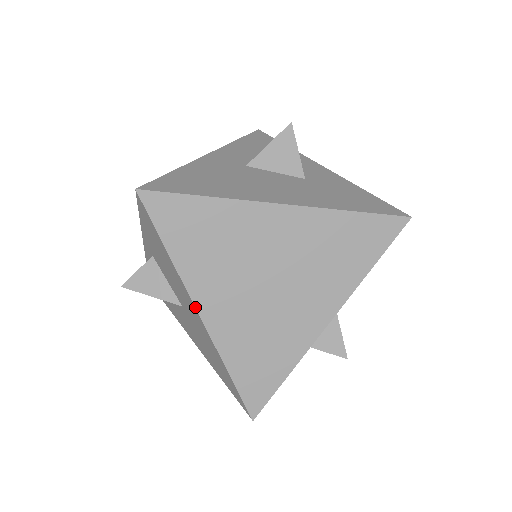
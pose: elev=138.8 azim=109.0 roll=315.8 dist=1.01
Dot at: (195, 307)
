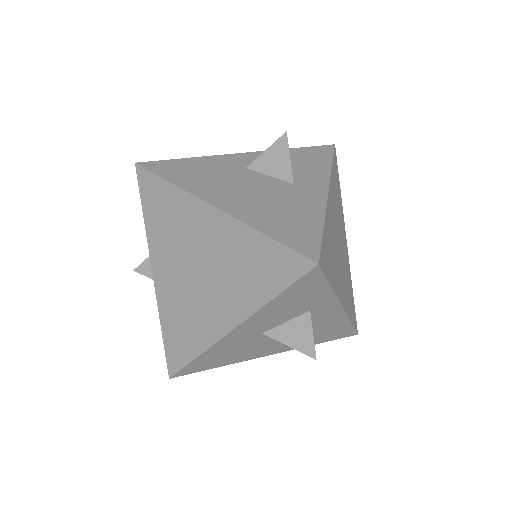
Dot at: occluded
